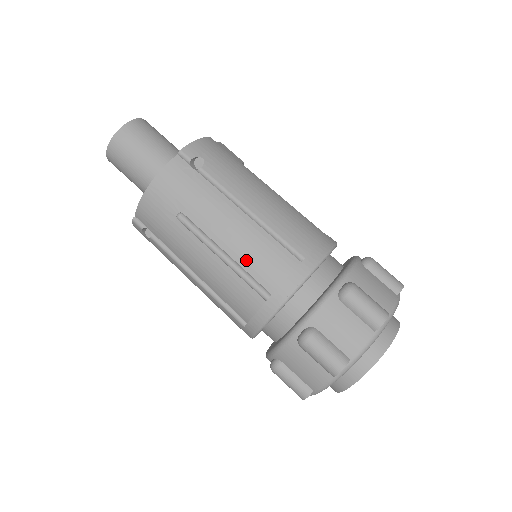
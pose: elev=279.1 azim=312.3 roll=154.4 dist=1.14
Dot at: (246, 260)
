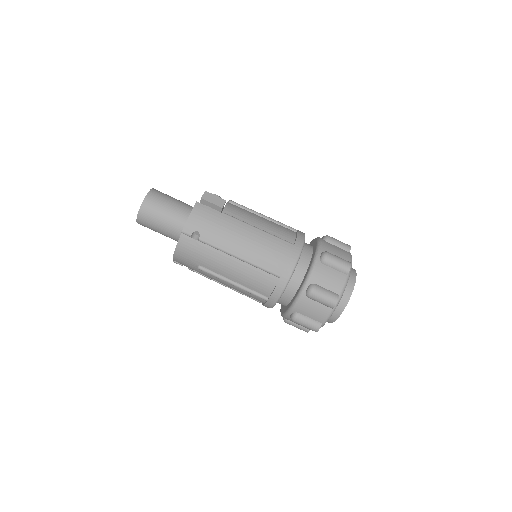
Dot at: (247, 284)
